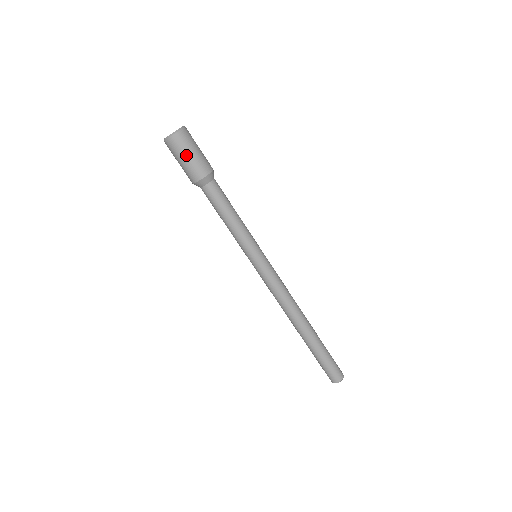
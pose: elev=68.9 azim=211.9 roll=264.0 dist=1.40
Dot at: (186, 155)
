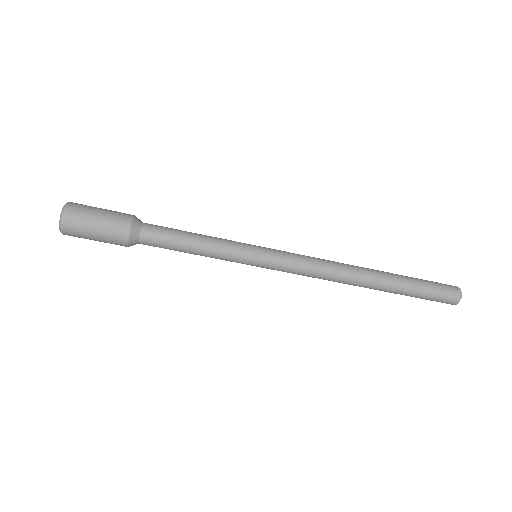
Dot at: (92, 239)
